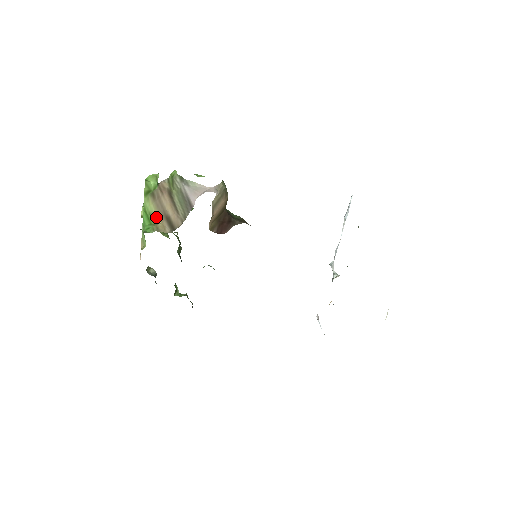
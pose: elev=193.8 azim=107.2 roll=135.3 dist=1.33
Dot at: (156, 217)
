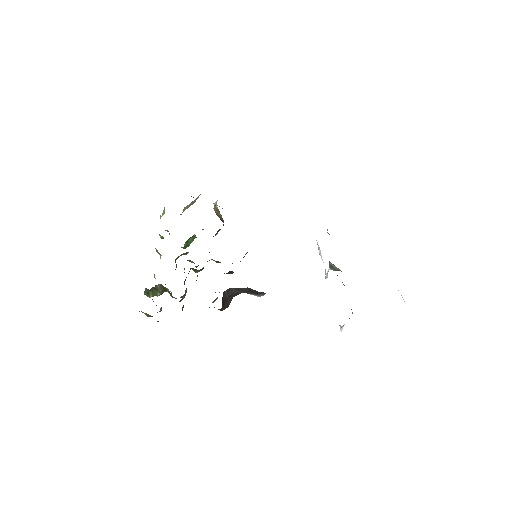
Dot at: occluded
